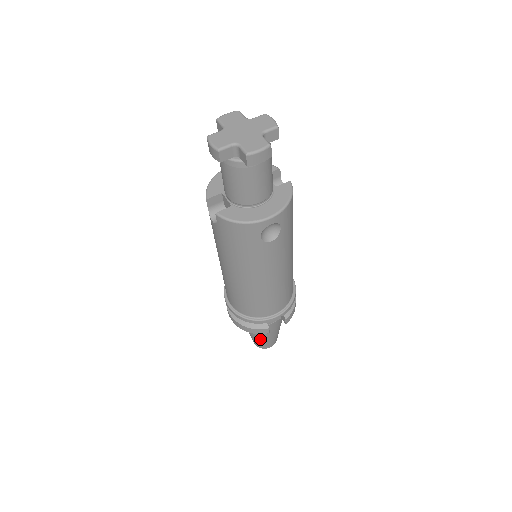
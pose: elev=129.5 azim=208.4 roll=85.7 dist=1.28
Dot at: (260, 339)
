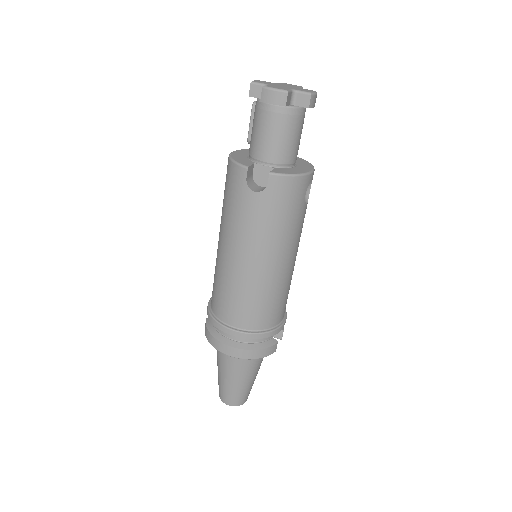
Dot at: (247, 383)
